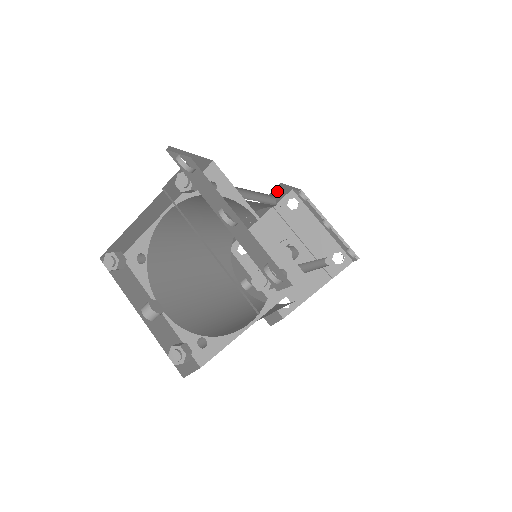
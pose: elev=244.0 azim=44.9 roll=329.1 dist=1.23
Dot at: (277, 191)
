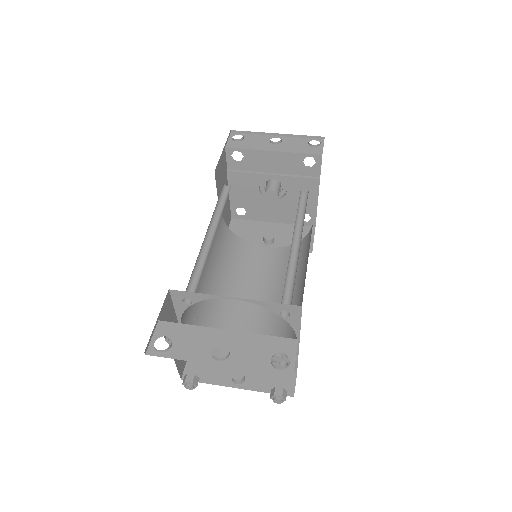
Dot at: (218, 172)
